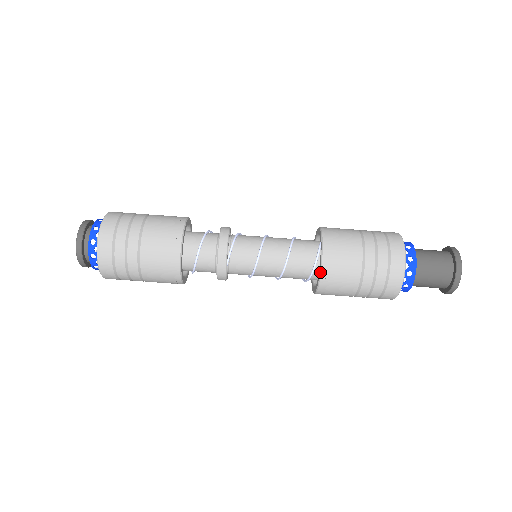
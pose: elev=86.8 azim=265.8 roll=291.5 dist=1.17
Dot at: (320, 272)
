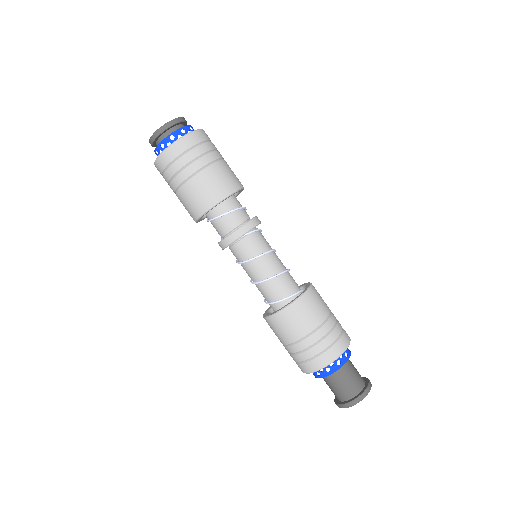
Dot at: (294, 300)
